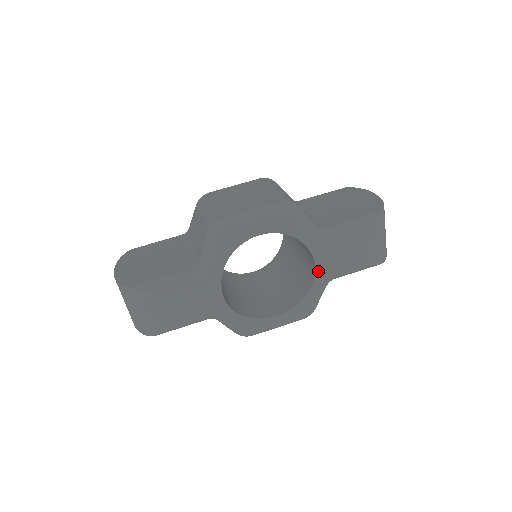
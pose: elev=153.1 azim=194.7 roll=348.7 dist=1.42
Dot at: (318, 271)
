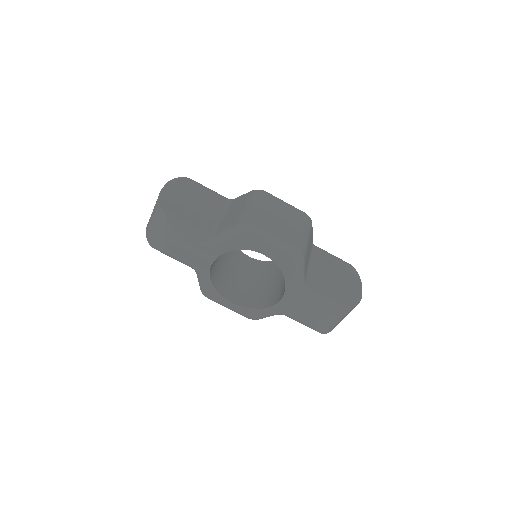
Dot at: (280, 304)
